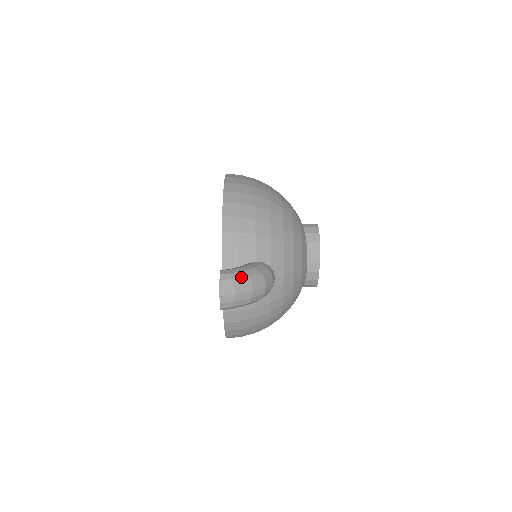
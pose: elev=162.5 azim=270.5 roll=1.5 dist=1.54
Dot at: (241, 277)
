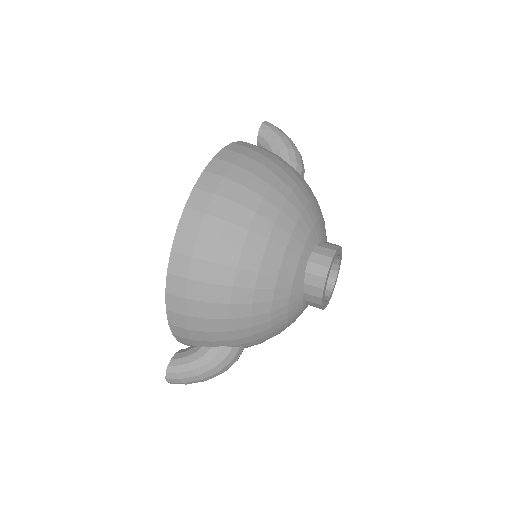
Dot at: (189, 377)
